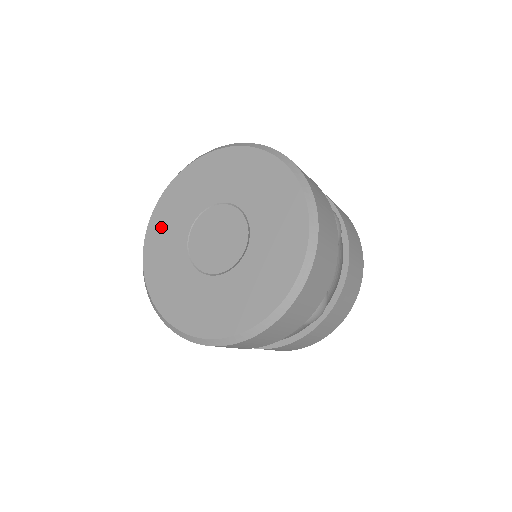
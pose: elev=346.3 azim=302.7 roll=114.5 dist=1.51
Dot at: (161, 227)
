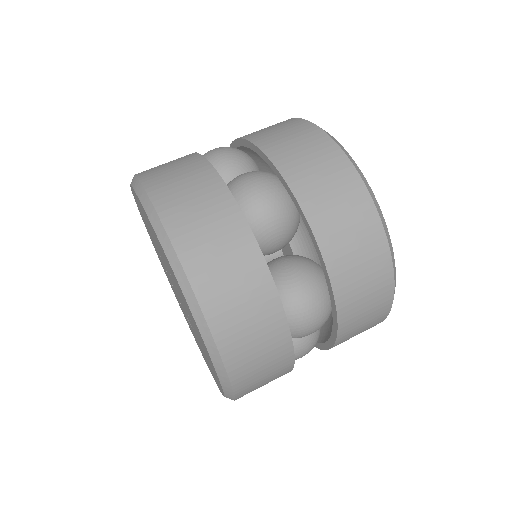
Dot at: (144, 221)
